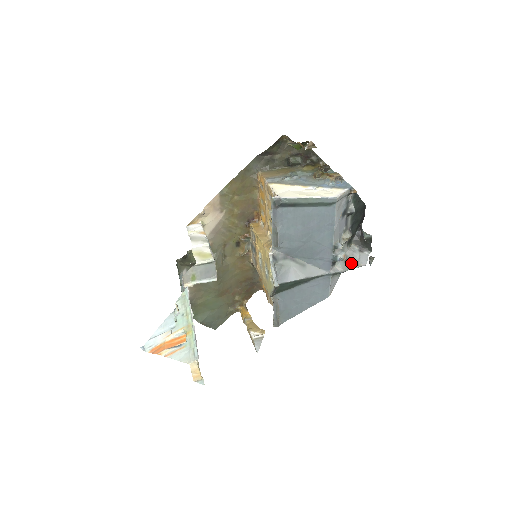
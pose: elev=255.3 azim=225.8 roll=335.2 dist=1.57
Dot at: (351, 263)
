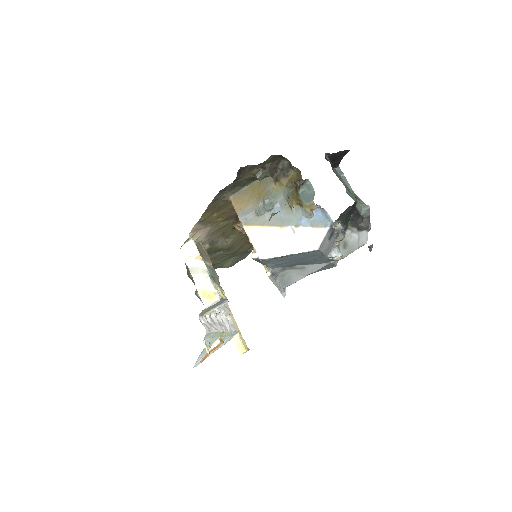
Dot at: (351, 247)
